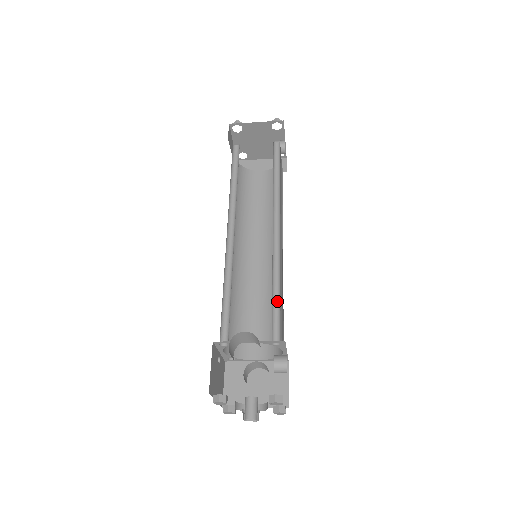
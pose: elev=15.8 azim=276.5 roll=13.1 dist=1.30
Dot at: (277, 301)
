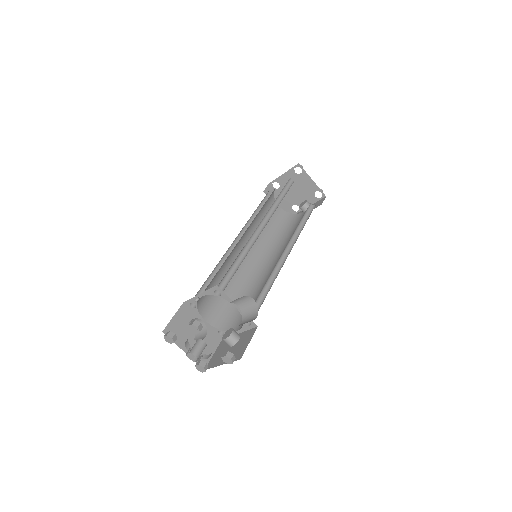
Dot at: (261, 297)
